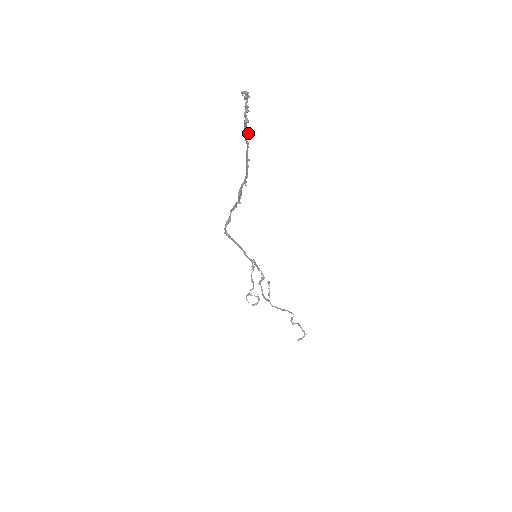
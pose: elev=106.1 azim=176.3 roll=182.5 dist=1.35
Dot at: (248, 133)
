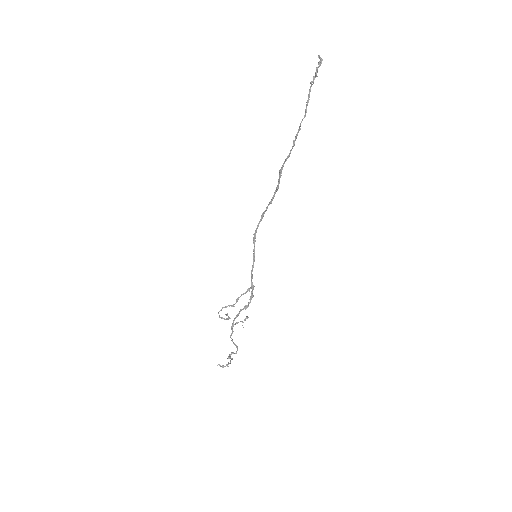
Dot at: (309, 97)
